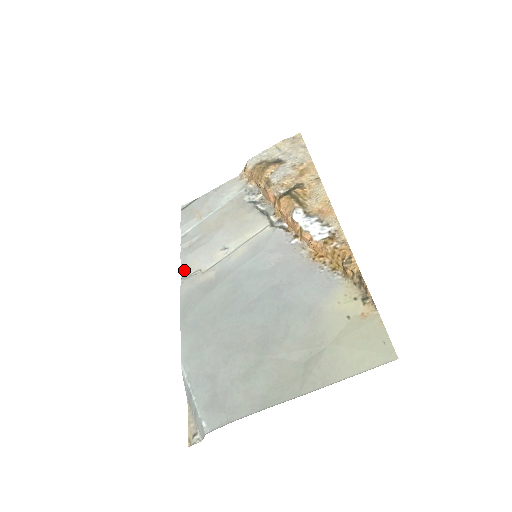
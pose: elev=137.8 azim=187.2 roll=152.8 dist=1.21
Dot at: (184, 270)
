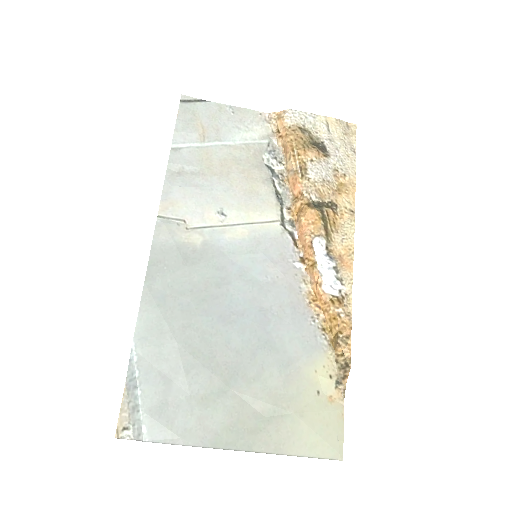
Dot at: (164, 206)
